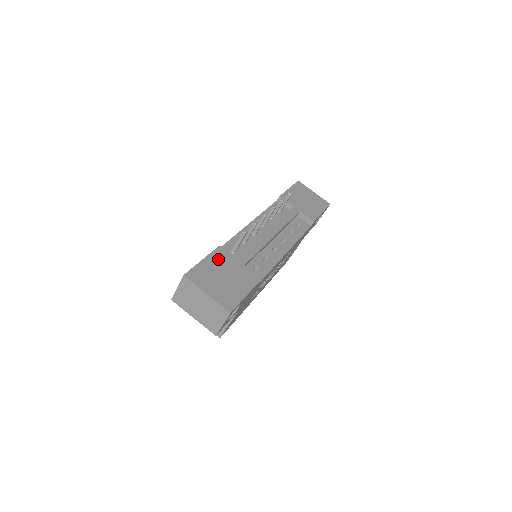
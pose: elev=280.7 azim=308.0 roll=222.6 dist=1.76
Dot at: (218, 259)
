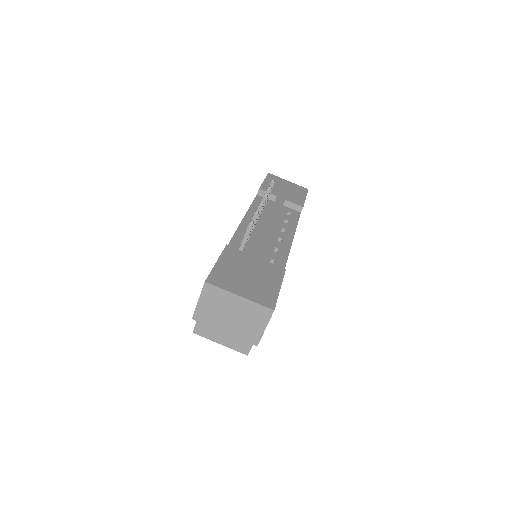
Dot at: (232, 258)
